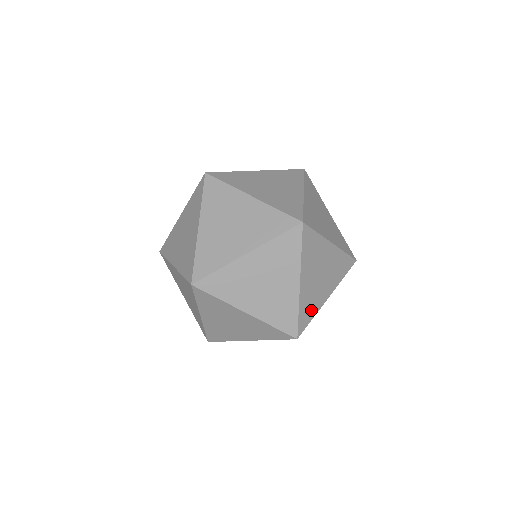
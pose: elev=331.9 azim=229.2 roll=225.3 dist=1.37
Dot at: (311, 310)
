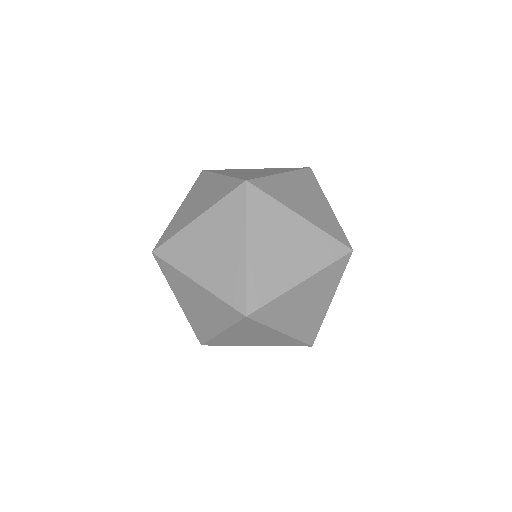
Dot at: occluded
